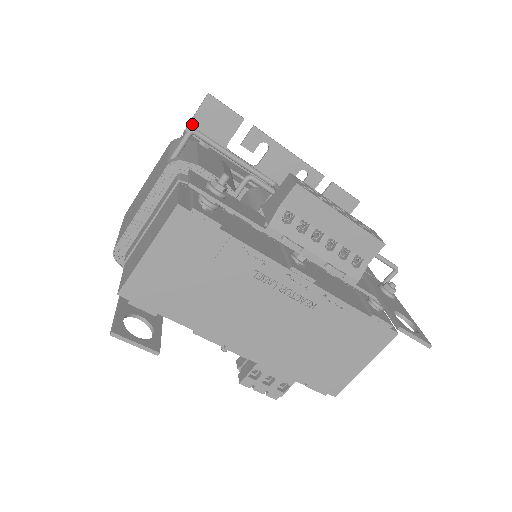
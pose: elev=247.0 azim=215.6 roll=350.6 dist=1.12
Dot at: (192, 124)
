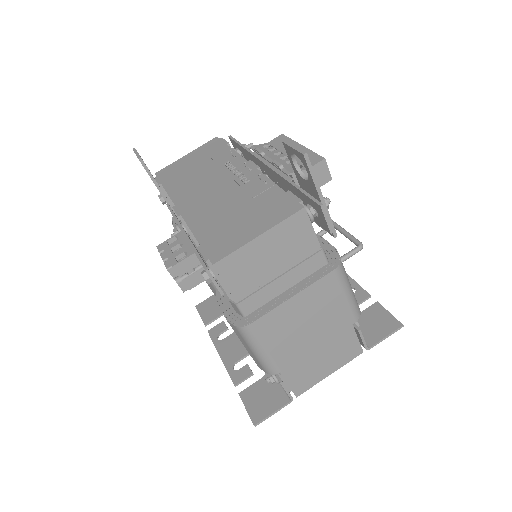
Dot at: occluded
